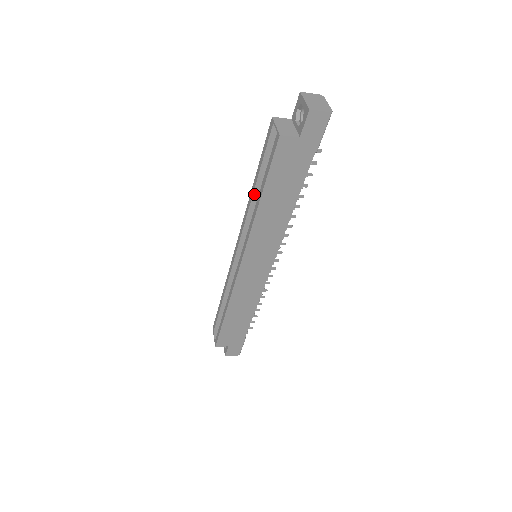
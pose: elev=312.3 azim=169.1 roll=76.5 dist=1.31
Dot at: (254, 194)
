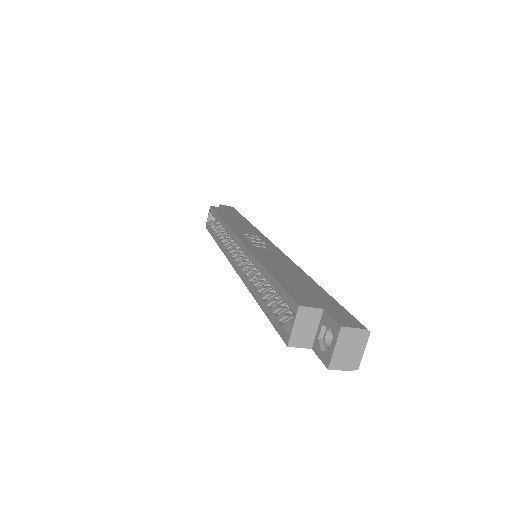
Dot at: (262, 275)
